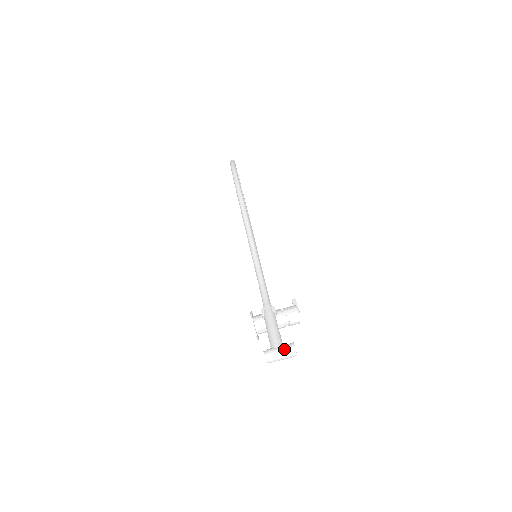
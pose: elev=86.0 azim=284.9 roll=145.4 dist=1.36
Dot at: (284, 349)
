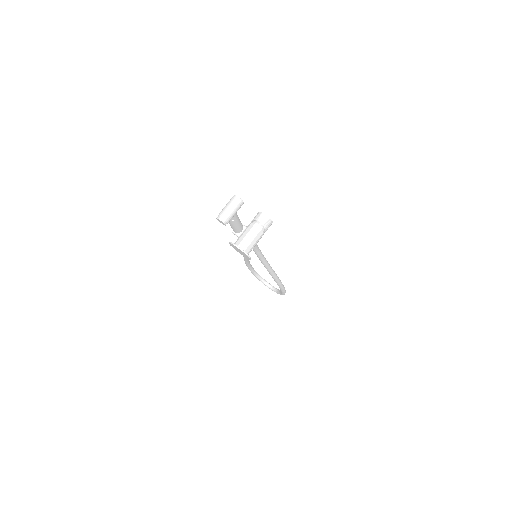
Dot at: (227, 203)
